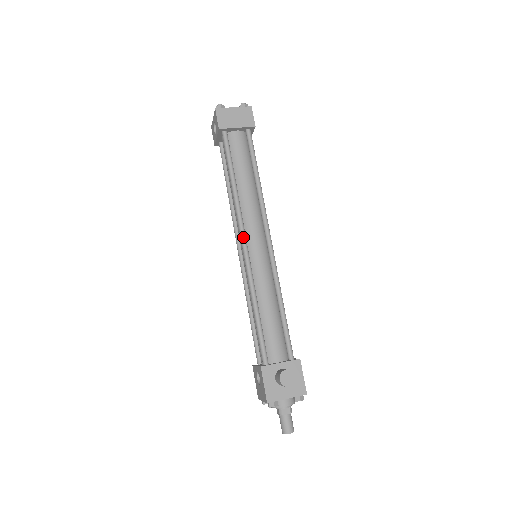
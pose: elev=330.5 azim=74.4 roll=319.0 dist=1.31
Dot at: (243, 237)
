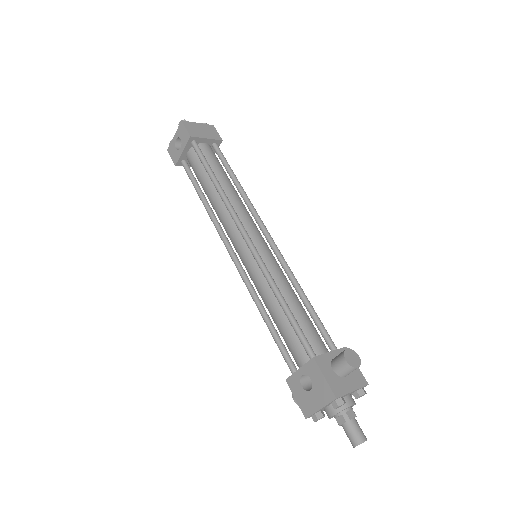
Dot at: (244, 230)
